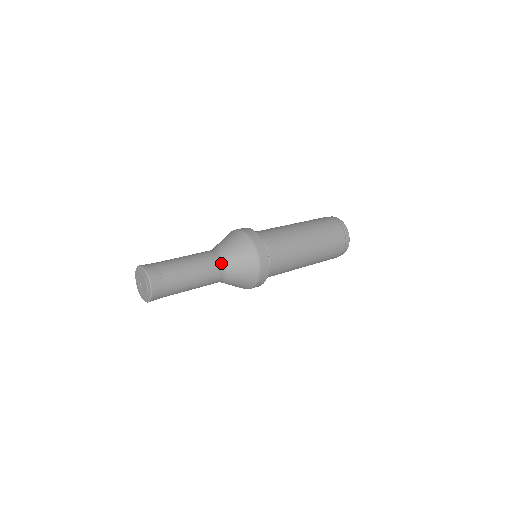
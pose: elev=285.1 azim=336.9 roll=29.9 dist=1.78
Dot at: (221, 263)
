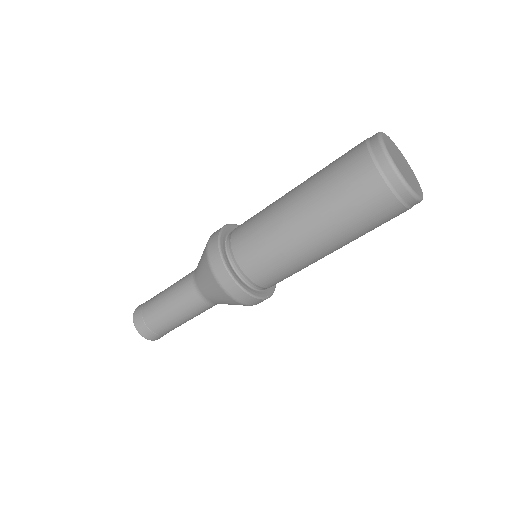
Dot at: (200, 298)
